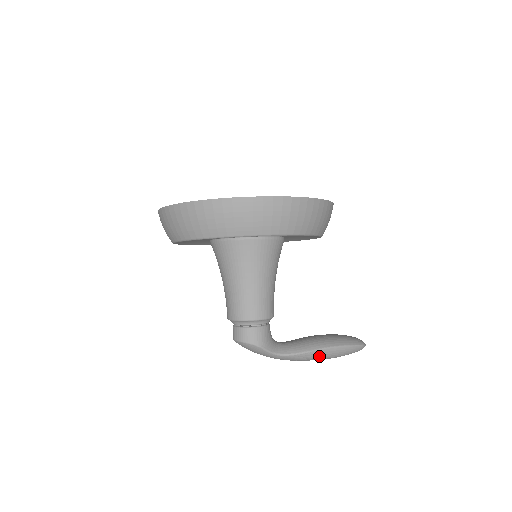
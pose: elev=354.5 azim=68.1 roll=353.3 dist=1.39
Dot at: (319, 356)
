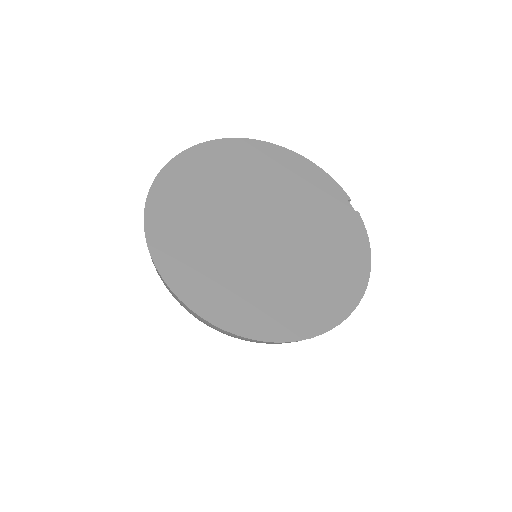
Dot at: occluded
